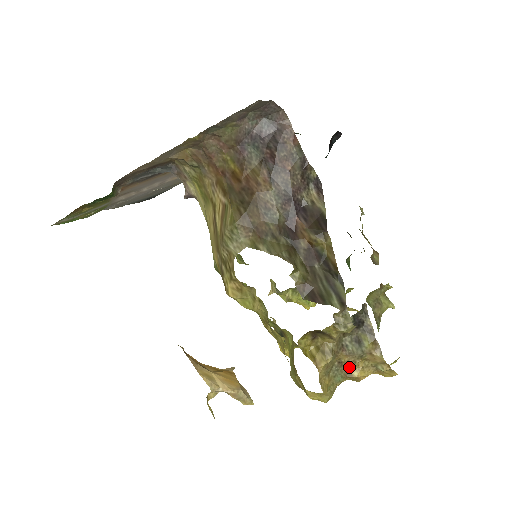
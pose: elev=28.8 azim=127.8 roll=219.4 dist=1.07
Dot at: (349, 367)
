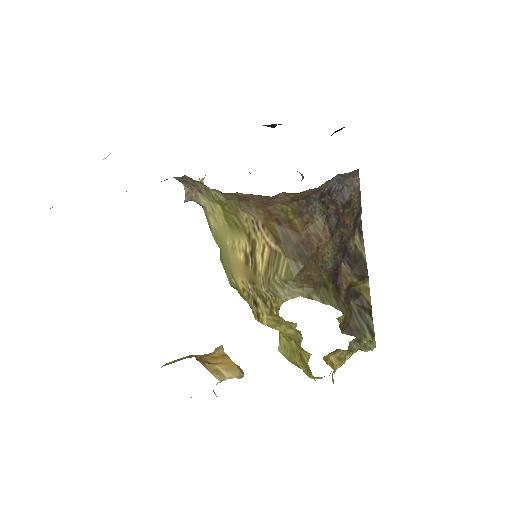
Dot at: occluded
